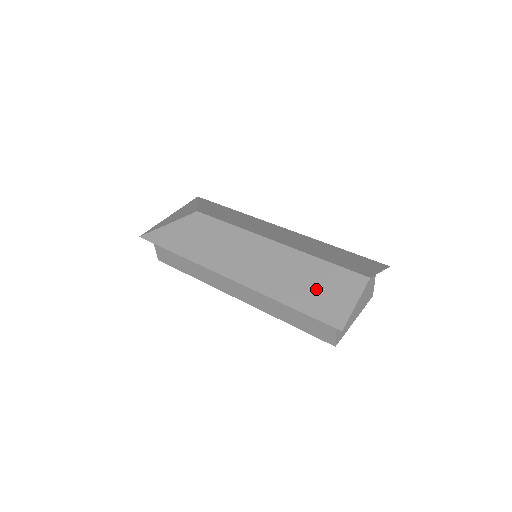
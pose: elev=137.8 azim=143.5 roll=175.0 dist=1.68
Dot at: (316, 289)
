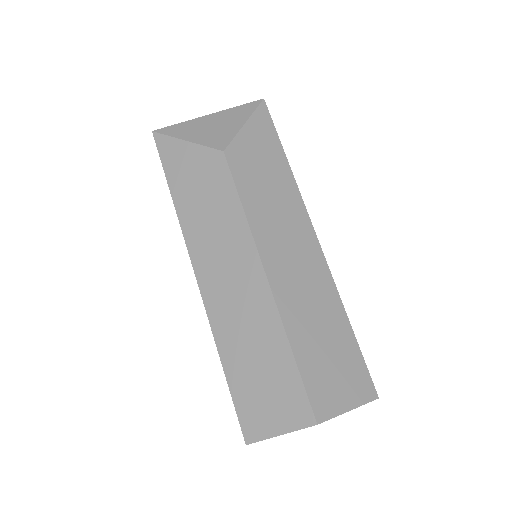
Dot at: (259, 379)
